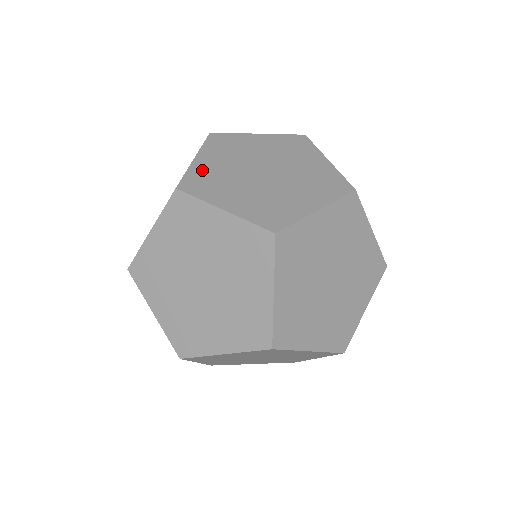
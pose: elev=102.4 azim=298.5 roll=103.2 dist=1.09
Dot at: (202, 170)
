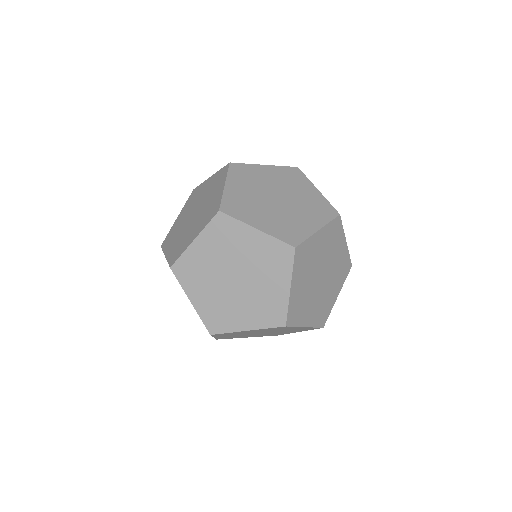
Dot at: occluded
